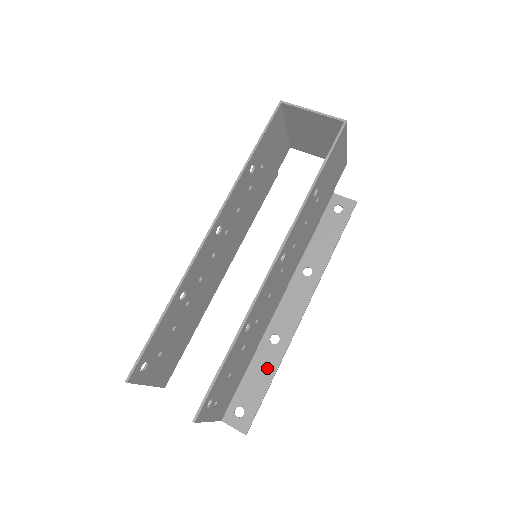
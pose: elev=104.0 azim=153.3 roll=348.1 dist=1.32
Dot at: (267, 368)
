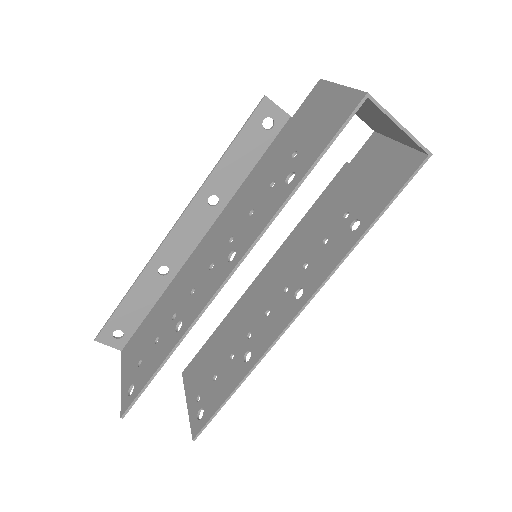
Dot at: occluded
